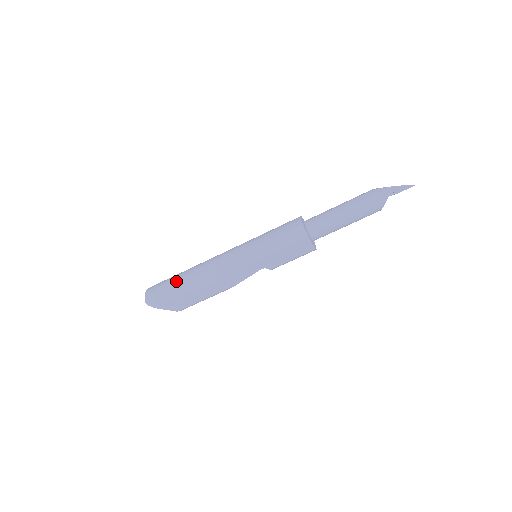
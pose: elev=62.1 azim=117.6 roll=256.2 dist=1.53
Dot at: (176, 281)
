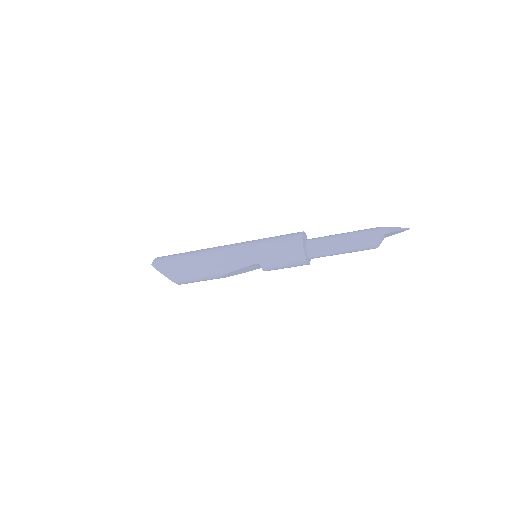
Dot at: (183, 254)
